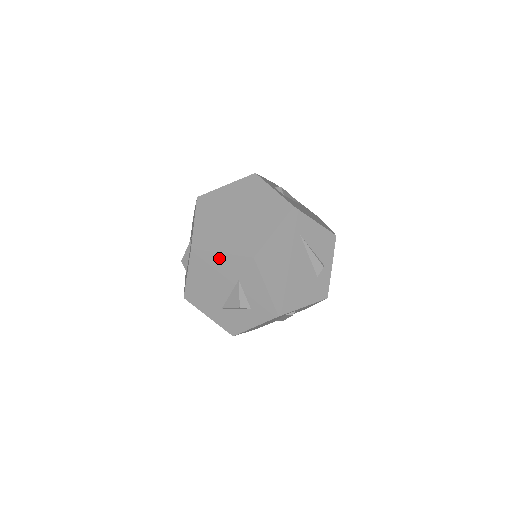
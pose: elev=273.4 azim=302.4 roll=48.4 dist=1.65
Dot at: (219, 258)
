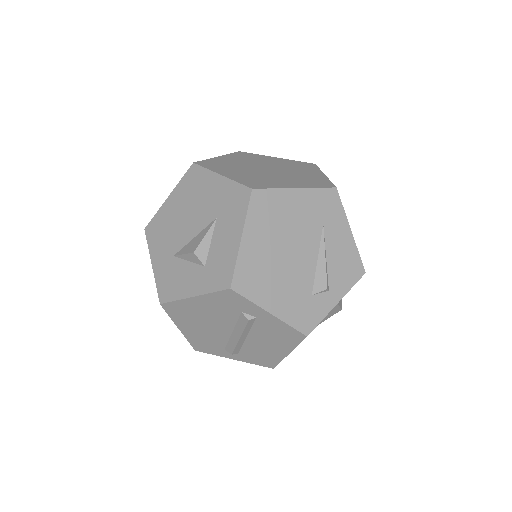
Dot at: (214, 181)
